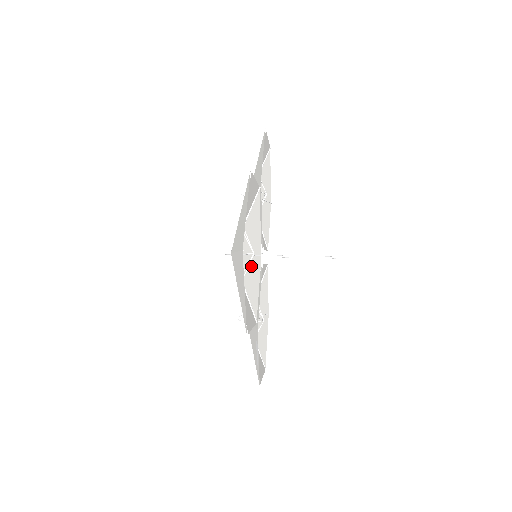
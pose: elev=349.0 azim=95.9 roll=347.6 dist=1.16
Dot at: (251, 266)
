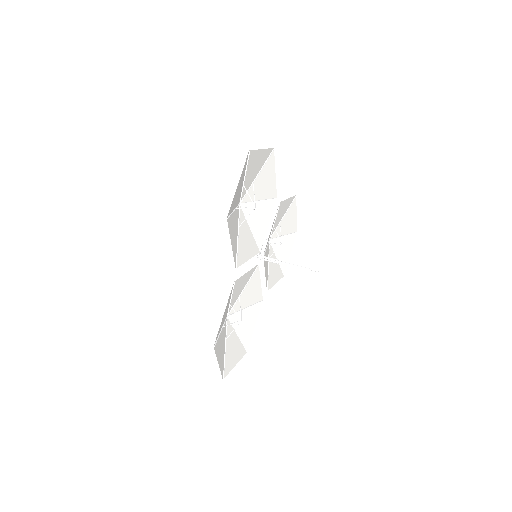
Dot at: (249, 287)
